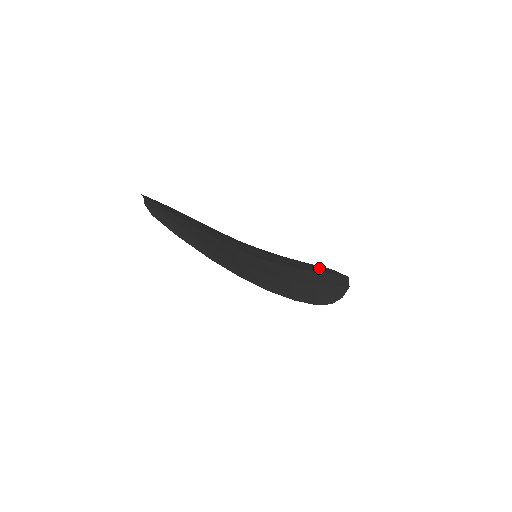
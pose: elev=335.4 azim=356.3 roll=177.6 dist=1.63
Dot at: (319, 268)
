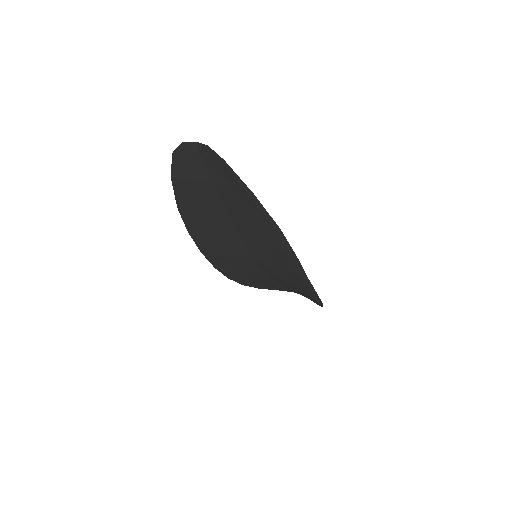
Dot at: occluded
